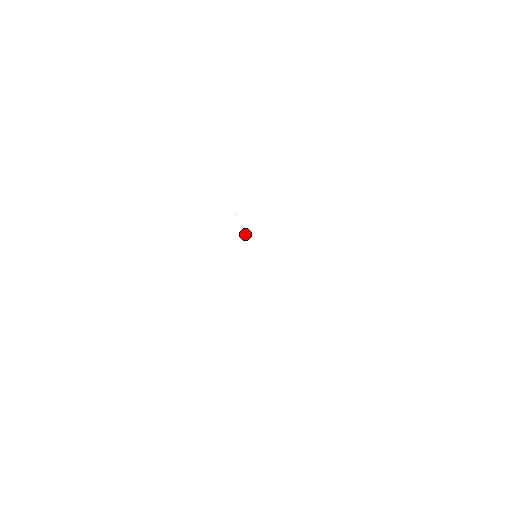
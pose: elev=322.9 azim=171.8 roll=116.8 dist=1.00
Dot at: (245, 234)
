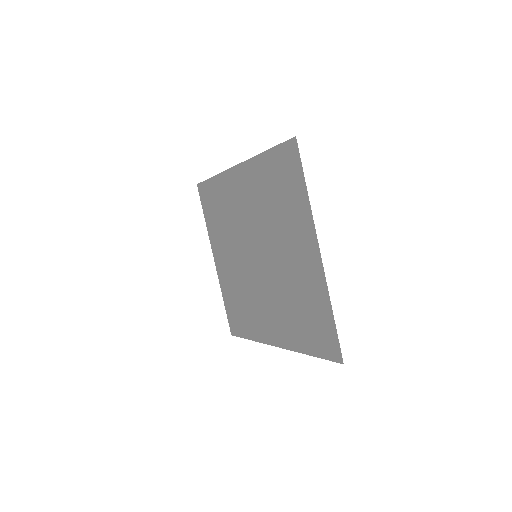
Dot at: (250, 242)
